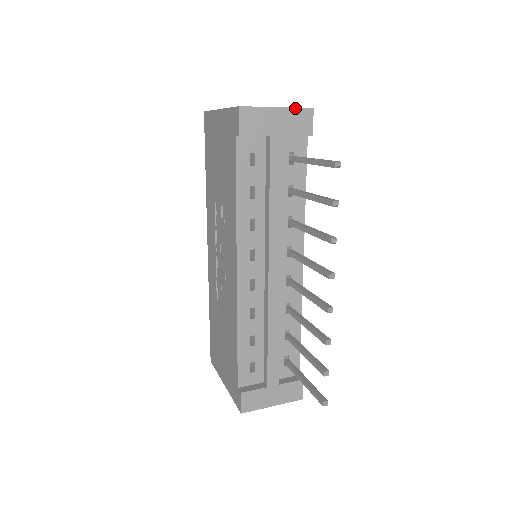
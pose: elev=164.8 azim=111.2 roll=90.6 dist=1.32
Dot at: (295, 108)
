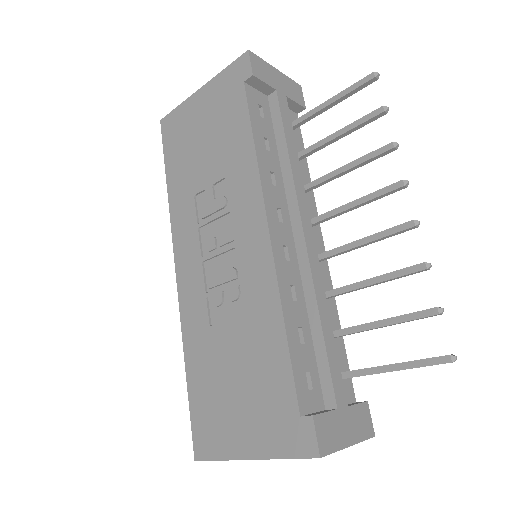
Dot at: (289, 78)
